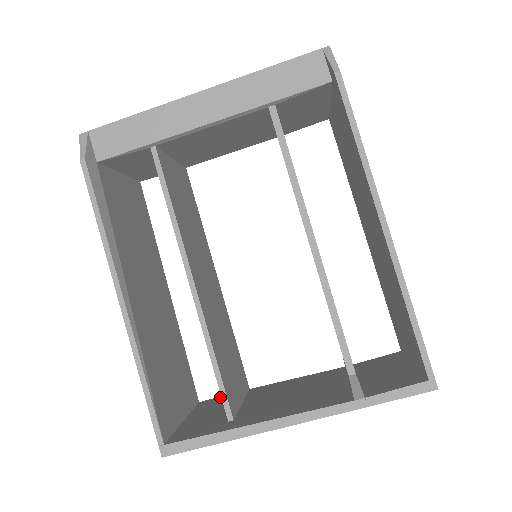
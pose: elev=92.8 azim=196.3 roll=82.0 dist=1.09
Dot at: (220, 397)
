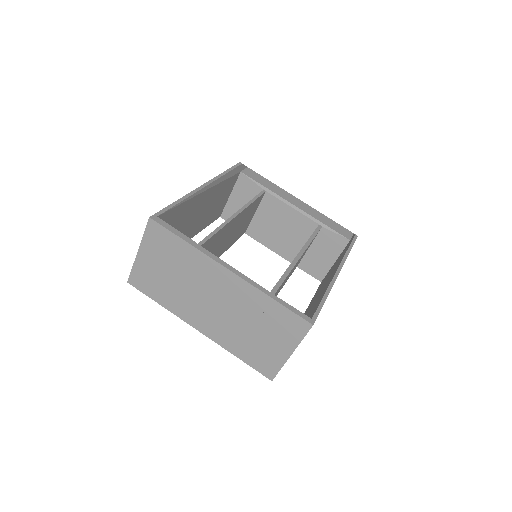
Dot at: occluded
